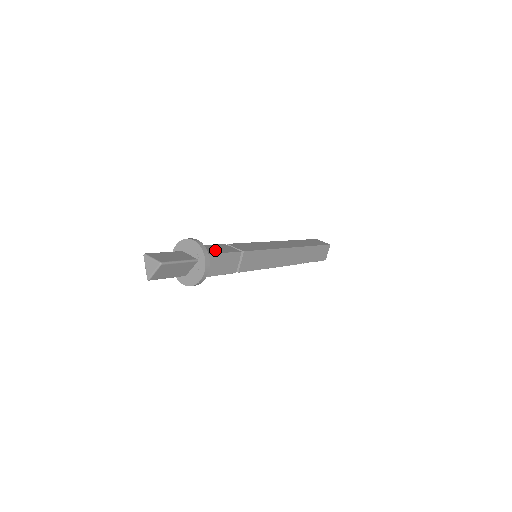
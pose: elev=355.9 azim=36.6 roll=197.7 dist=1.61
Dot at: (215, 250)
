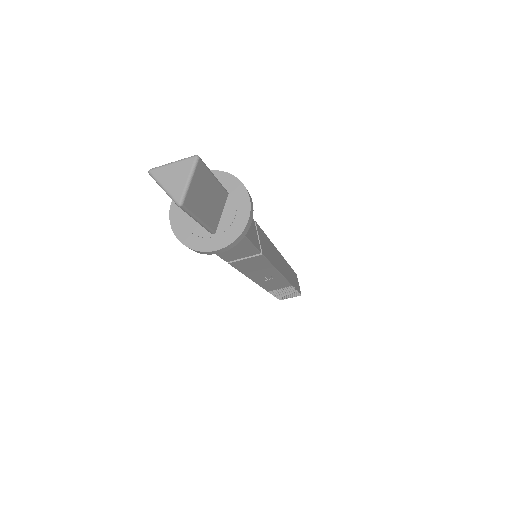
Dot at: occluded
